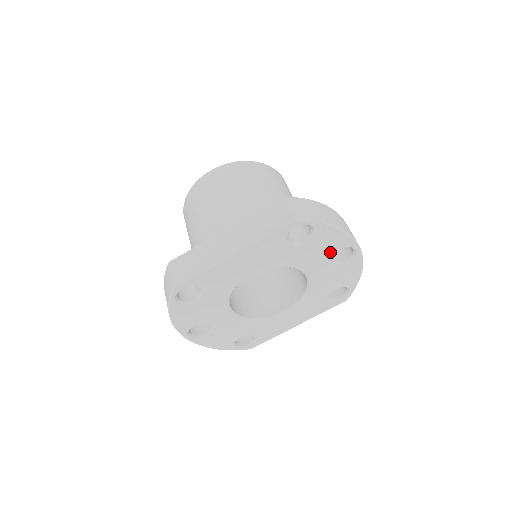
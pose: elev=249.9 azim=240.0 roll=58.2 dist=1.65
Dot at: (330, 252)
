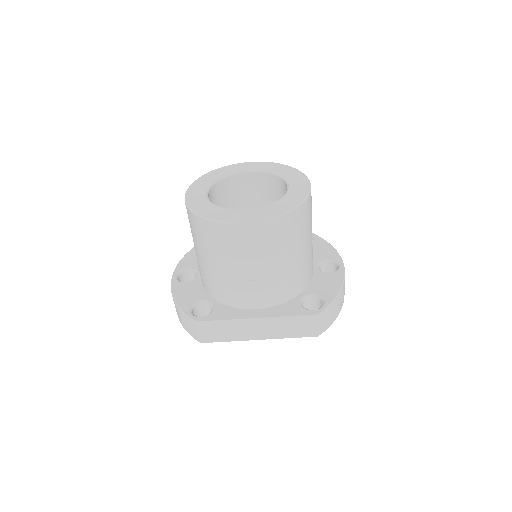
Dot at: occluded
